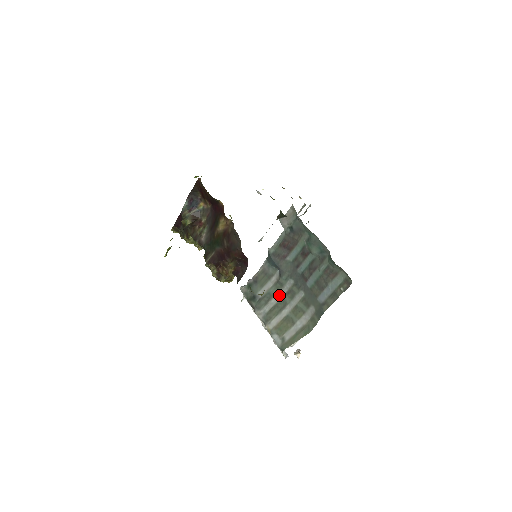
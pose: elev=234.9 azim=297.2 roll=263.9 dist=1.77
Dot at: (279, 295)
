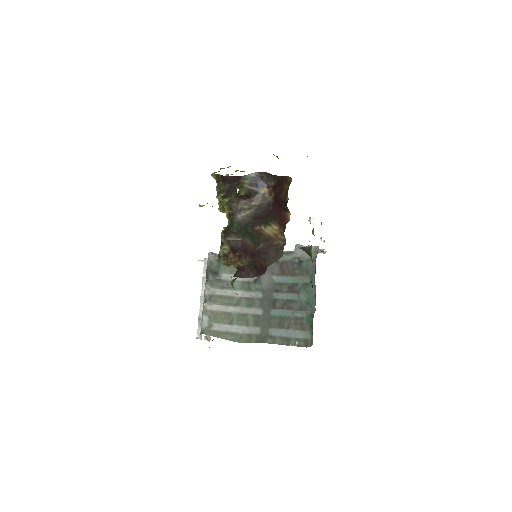
Dot at: (239, 293)
